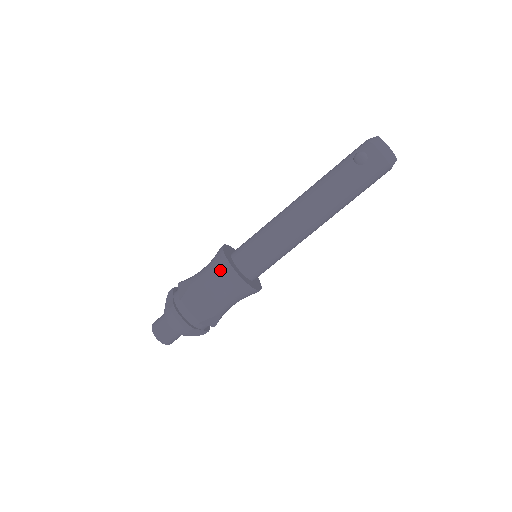
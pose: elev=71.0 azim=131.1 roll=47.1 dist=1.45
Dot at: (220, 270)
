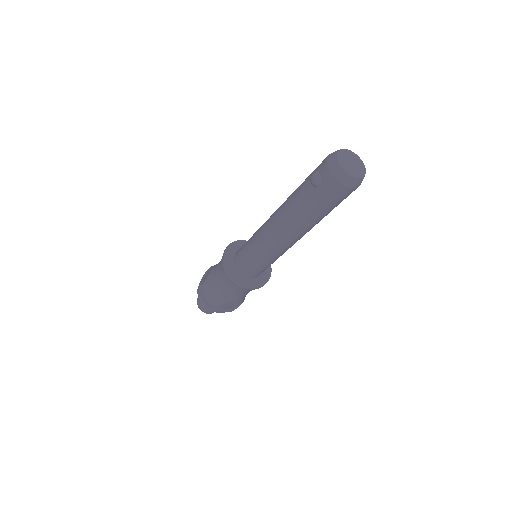
Dot at: (221, 269)
